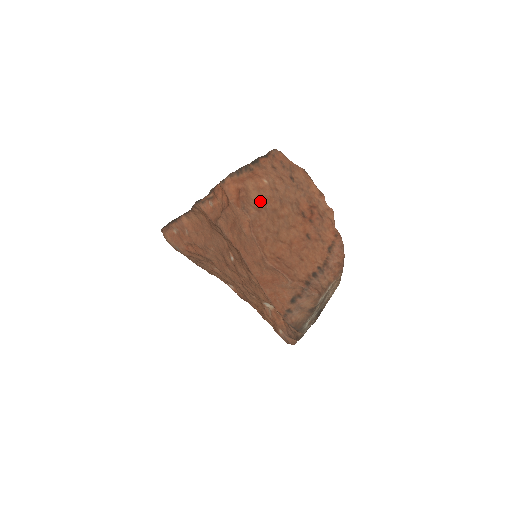
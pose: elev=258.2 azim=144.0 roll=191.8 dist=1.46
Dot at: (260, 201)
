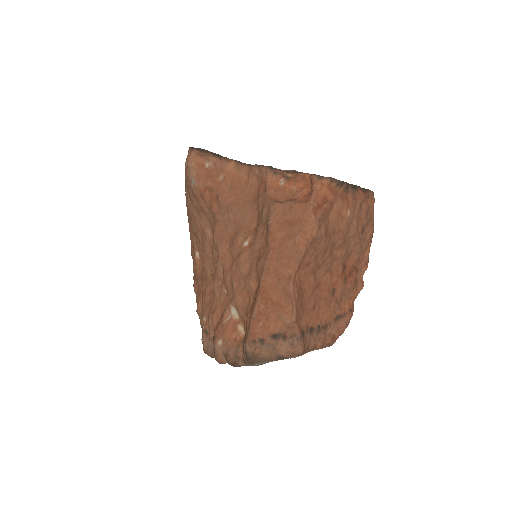
Dot at: (332, 226)
